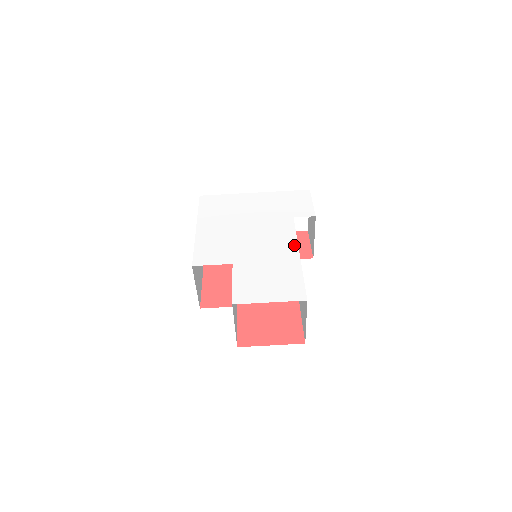
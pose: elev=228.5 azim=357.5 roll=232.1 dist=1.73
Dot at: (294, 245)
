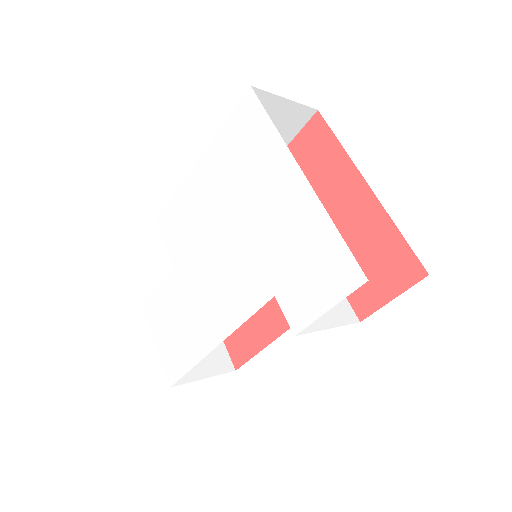
Dot at: (225, 331)
